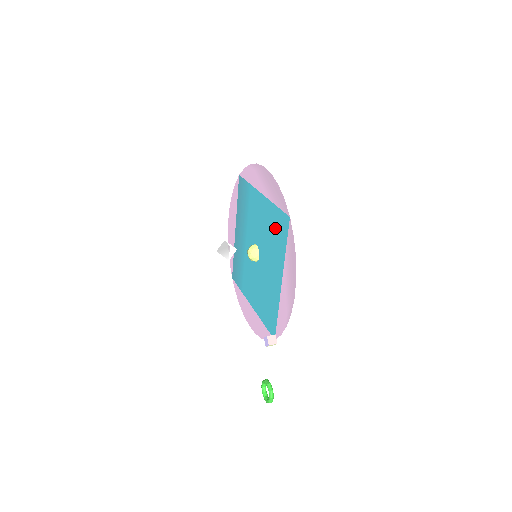
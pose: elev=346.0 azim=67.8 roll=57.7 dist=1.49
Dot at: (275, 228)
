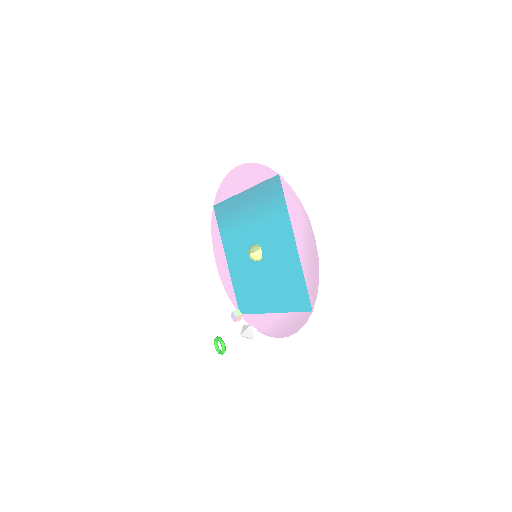
Dot at: (292, 286)
